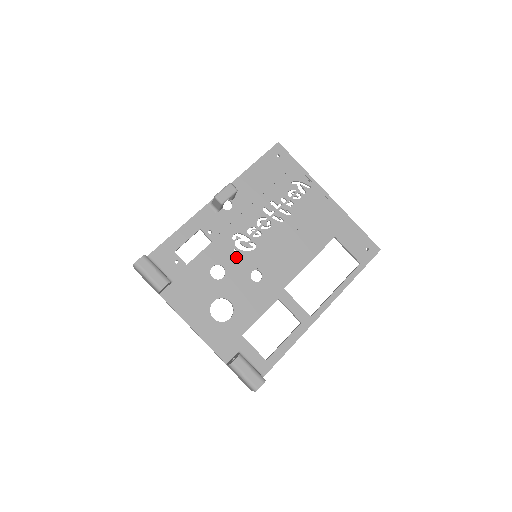
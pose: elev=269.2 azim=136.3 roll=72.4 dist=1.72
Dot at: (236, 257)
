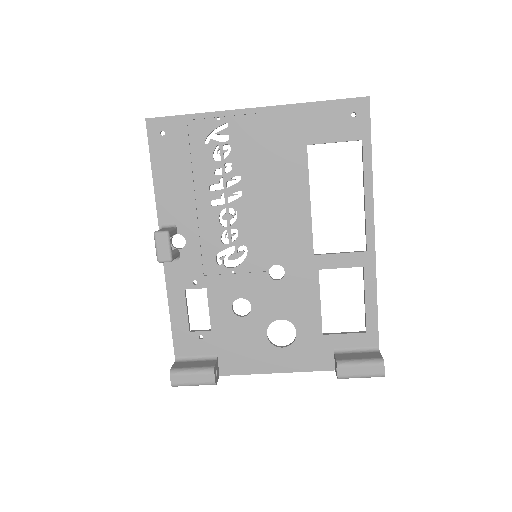
Dot at: (241, 277)
